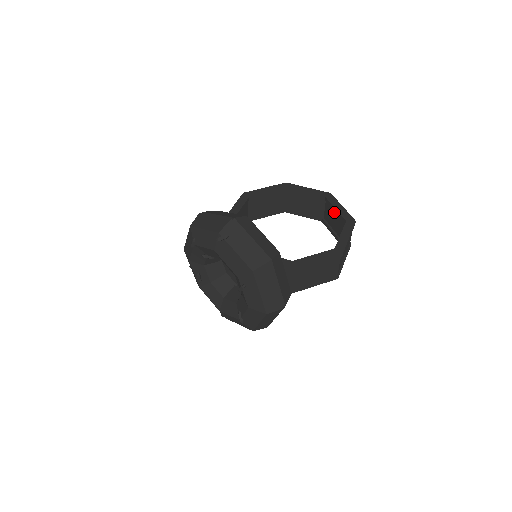
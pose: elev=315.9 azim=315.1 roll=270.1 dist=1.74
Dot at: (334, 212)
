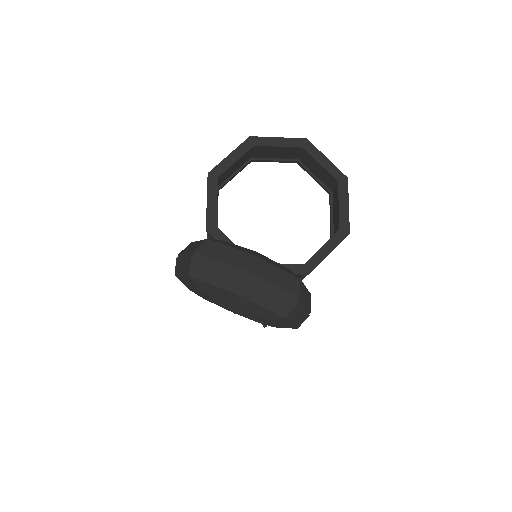
Dot at: (317, 164)
